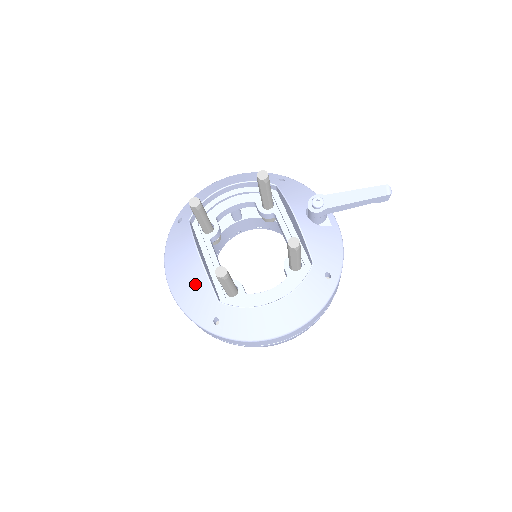
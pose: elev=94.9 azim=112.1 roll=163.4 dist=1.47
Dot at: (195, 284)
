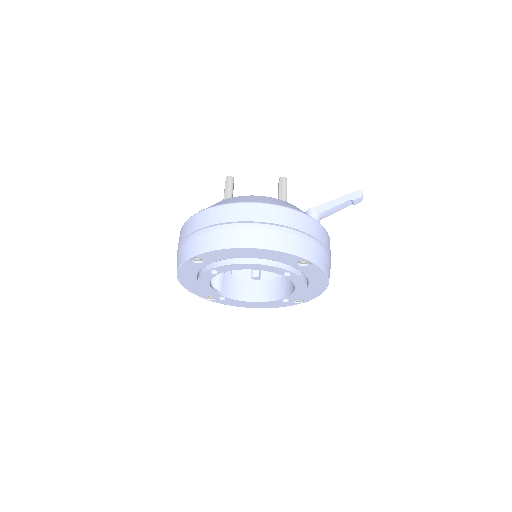
Dot at: occluded
